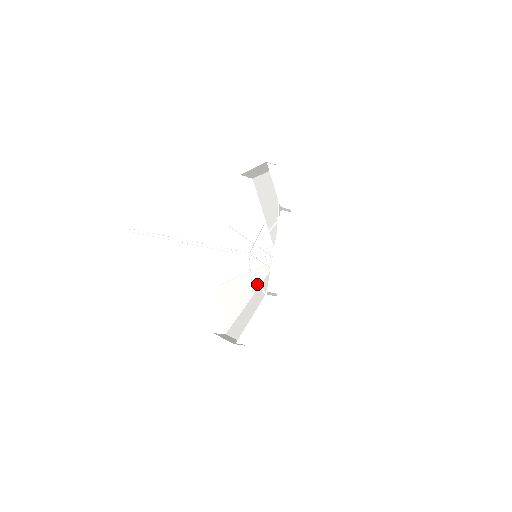
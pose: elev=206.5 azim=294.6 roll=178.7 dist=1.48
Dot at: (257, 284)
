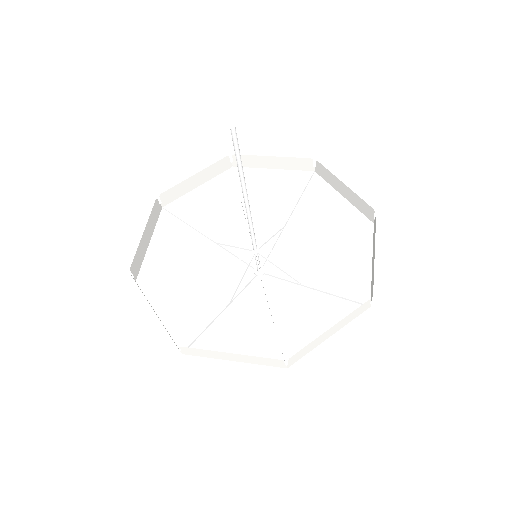
Dot at: (231, 293)
